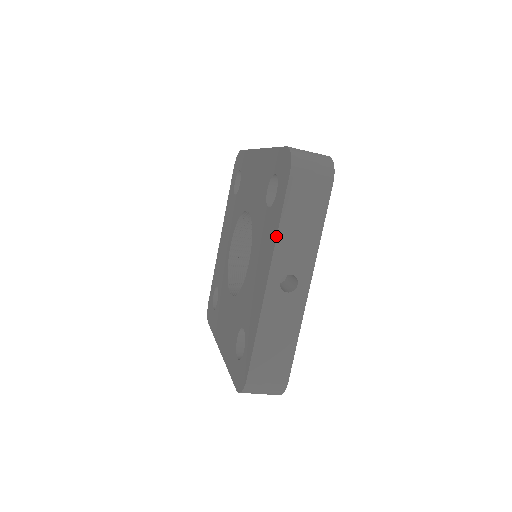
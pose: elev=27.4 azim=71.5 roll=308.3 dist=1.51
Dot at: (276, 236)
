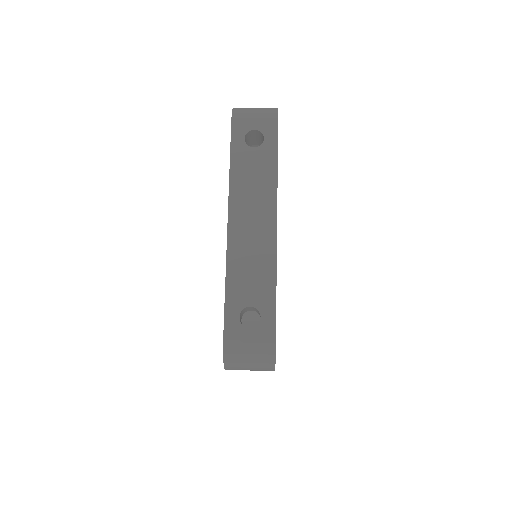
Dot at: occluded
